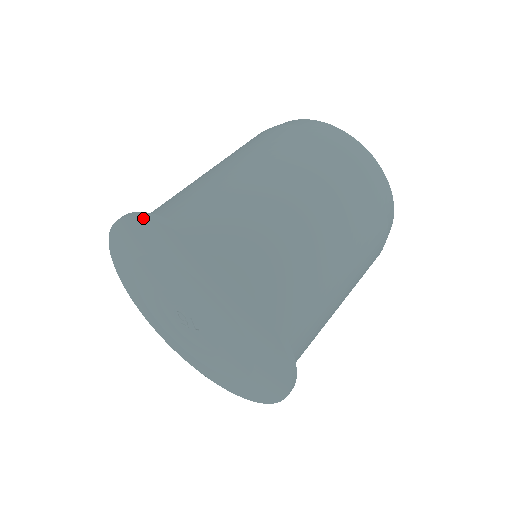
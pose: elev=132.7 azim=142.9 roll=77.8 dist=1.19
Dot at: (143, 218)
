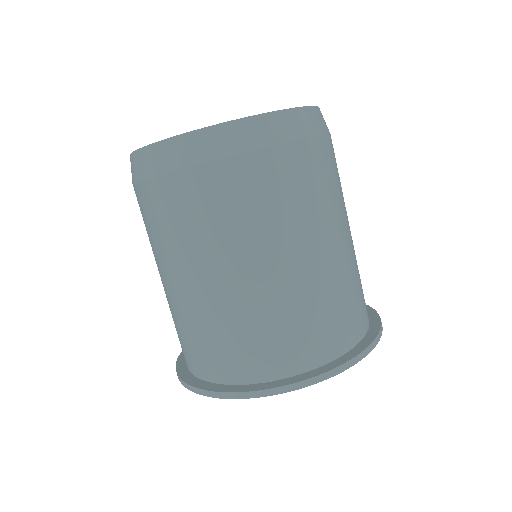
Dot at: occluded
